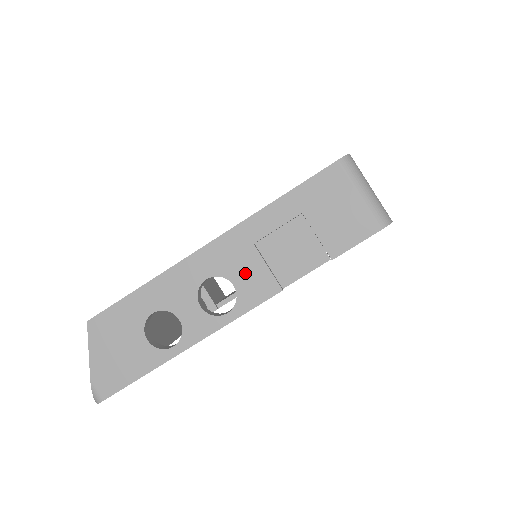
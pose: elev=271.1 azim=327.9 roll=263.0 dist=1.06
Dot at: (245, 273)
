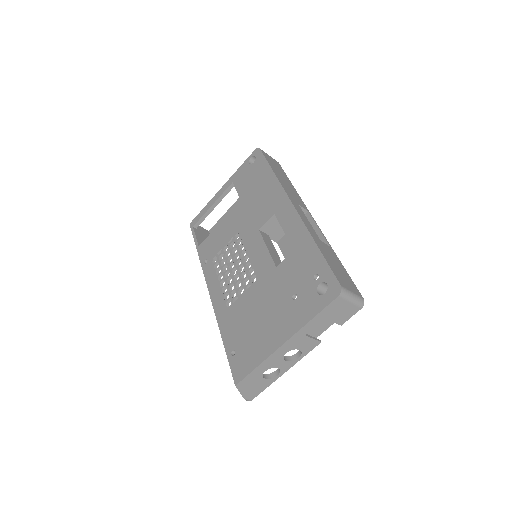
Dot at: (303, 345)
